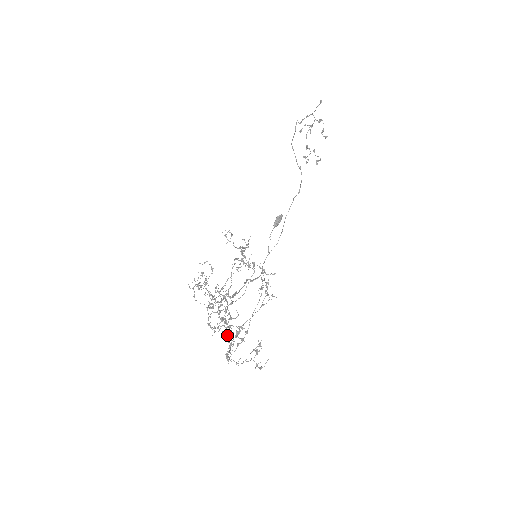
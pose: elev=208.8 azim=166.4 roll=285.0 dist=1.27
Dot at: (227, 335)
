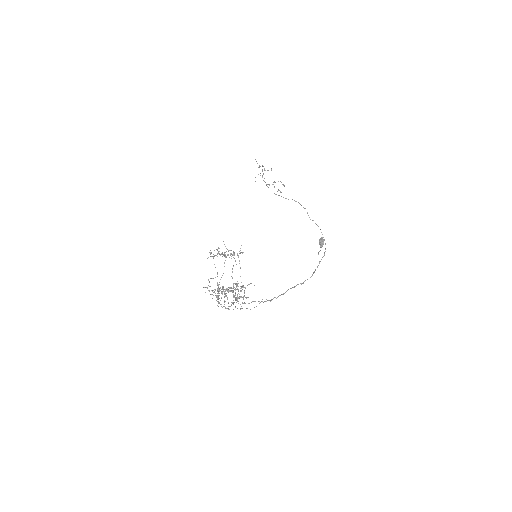
Dot at: occluded
